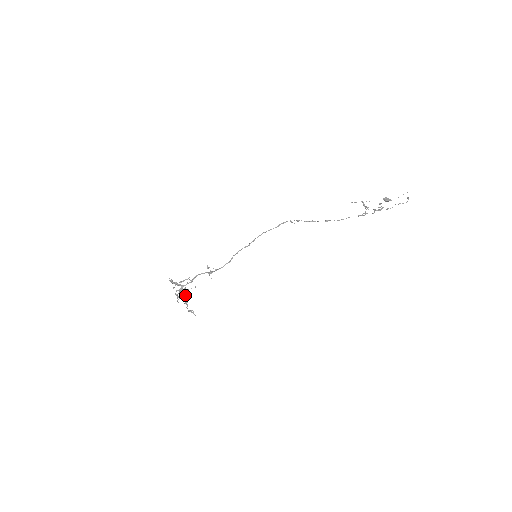
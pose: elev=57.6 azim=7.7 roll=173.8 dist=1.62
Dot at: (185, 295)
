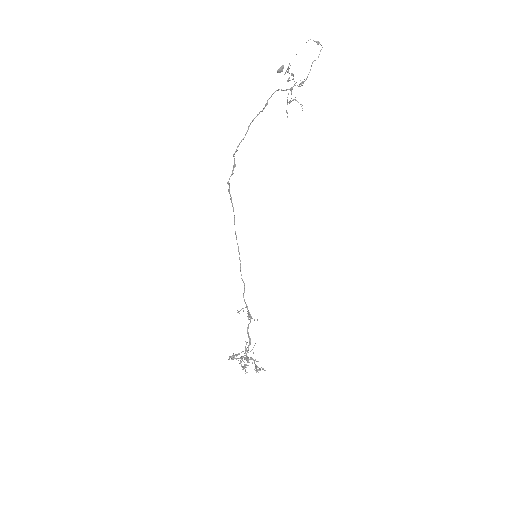
Dot at: (242, 358)
